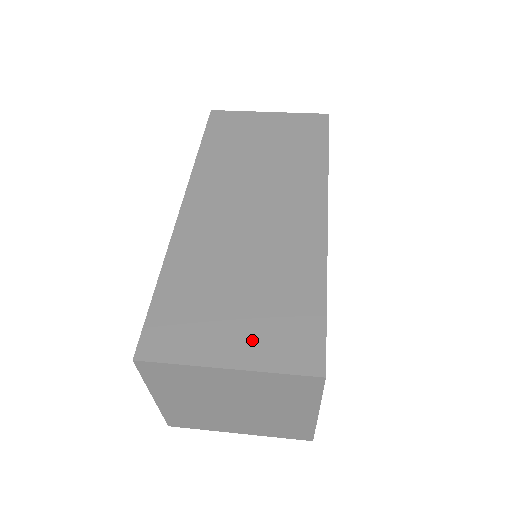
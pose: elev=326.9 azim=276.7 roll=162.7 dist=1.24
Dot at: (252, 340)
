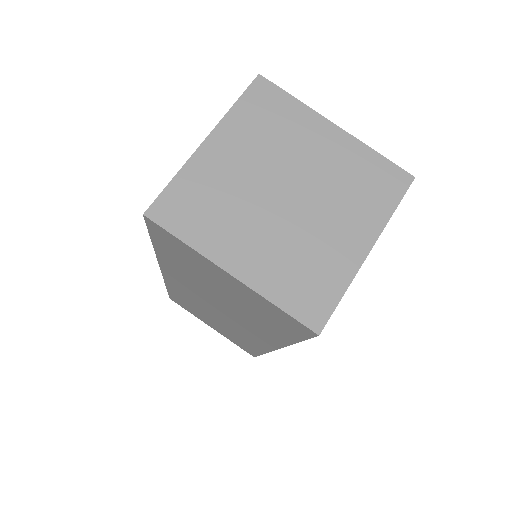
Dot at: (222, 333)
